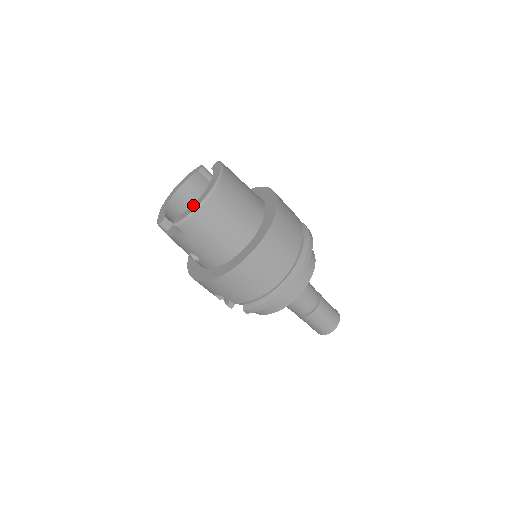
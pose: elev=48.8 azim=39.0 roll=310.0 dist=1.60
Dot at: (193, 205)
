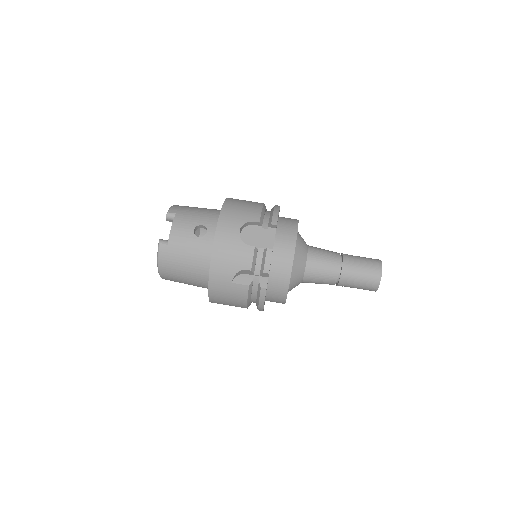
Dot at: occluded
